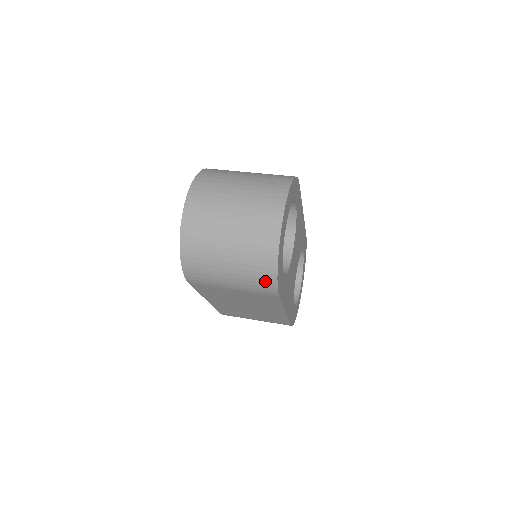
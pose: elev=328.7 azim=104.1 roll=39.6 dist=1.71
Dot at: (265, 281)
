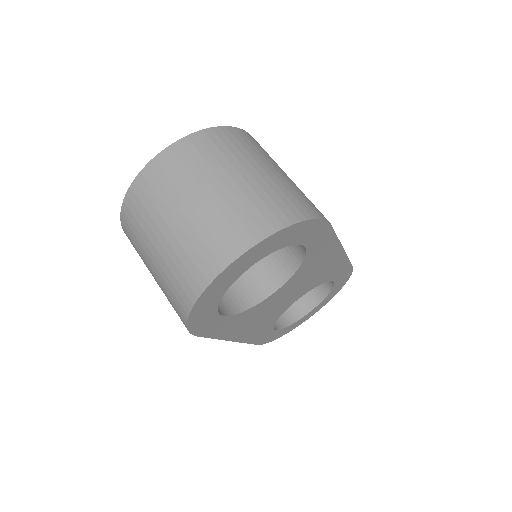
Dot at: (178, 314)
